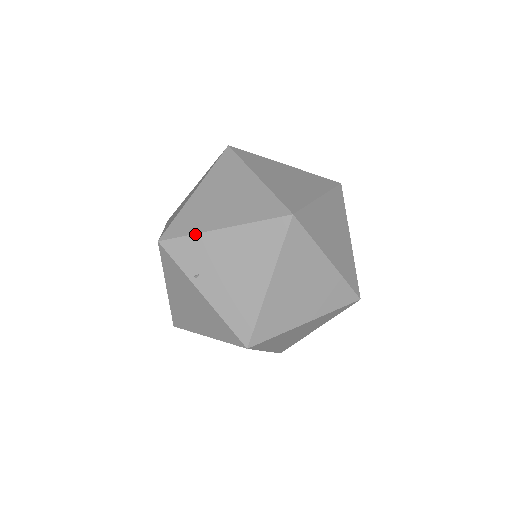
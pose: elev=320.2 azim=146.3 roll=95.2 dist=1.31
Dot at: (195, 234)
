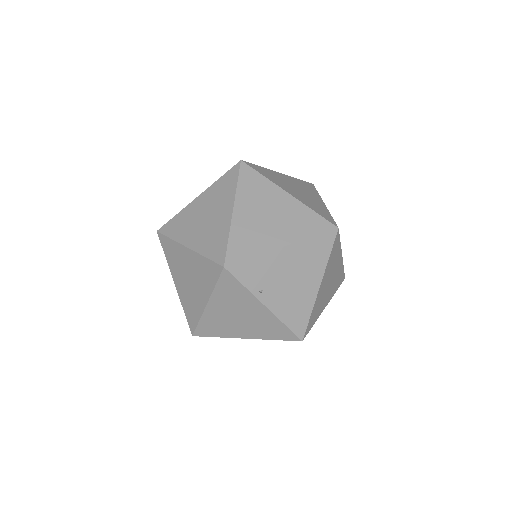
Dot at: (259, 255)
